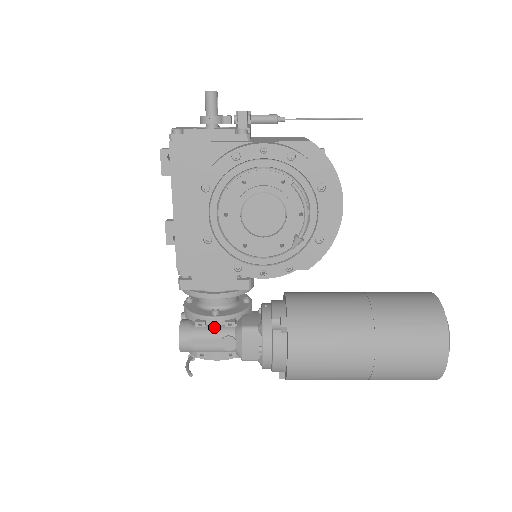
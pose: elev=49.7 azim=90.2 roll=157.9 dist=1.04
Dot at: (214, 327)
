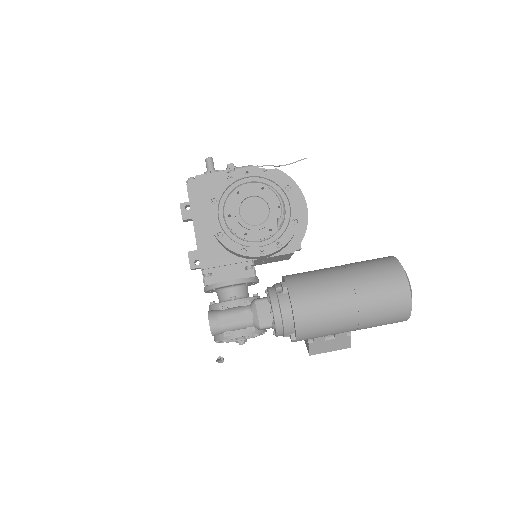
Dot at: (234, 308)
